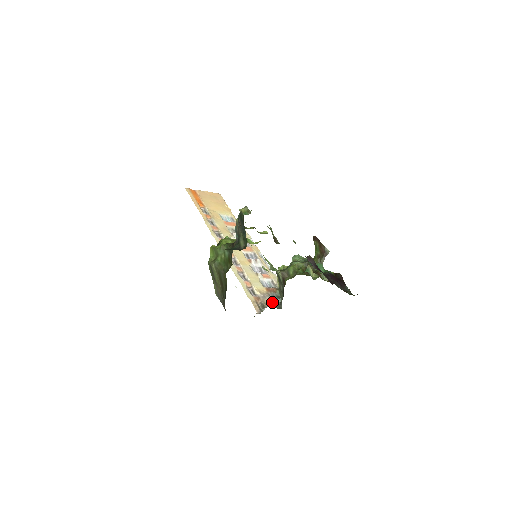
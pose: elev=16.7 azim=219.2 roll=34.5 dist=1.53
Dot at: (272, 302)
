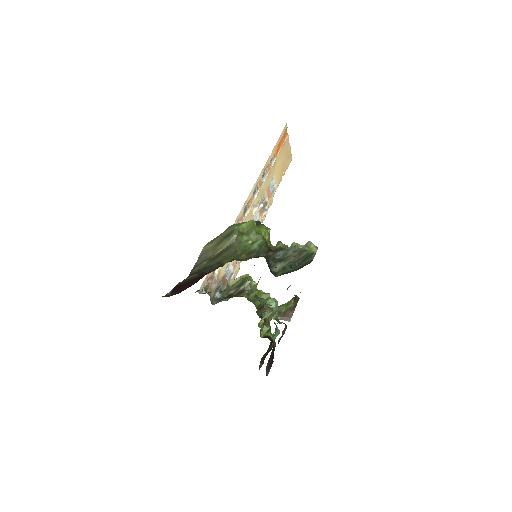
Dot at: (214, 291)
